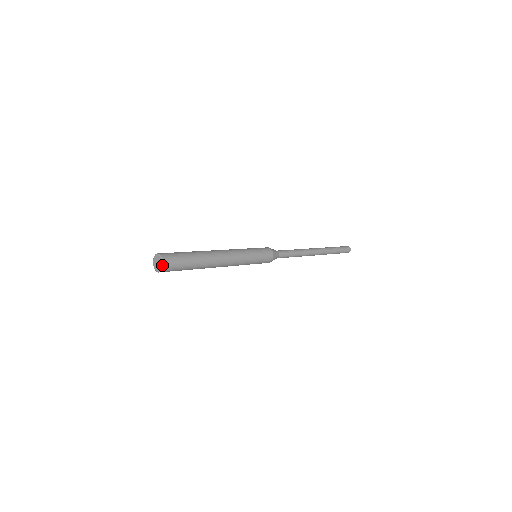
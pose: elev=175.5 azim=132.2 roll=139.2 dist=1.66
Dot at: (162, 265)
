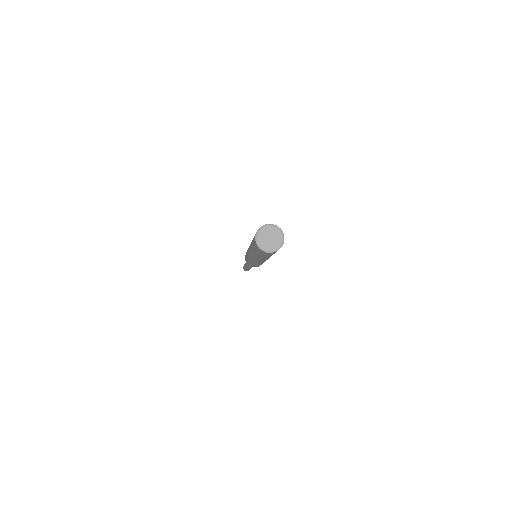
Dot at: occluded
